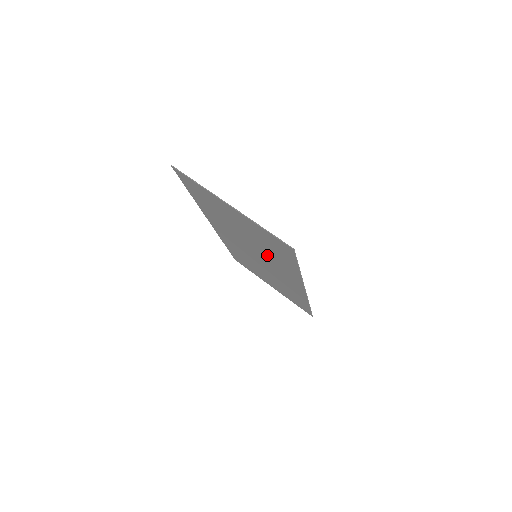
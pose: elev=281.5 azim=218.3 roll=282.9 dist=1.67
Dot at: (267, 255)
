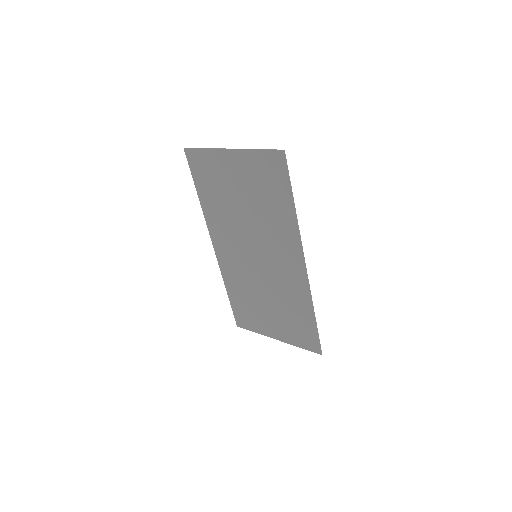
Dot at: (265, 225)
